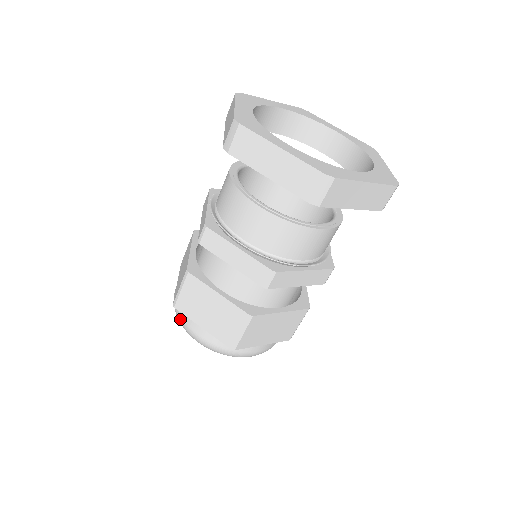
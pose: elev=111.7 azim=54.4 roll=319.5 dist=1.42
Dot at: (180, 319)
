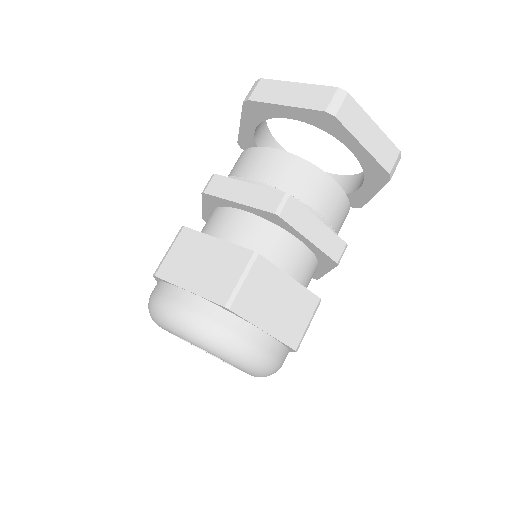
Dot at: (157, 299)
